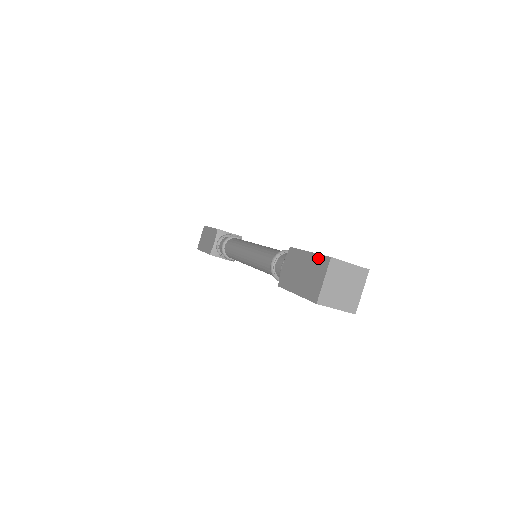
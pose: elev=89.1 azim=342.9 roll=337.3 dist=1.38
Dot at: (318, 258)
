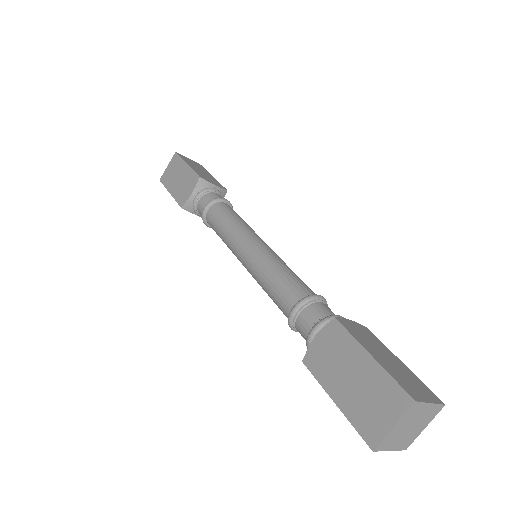
Dot at: (389, 382)
